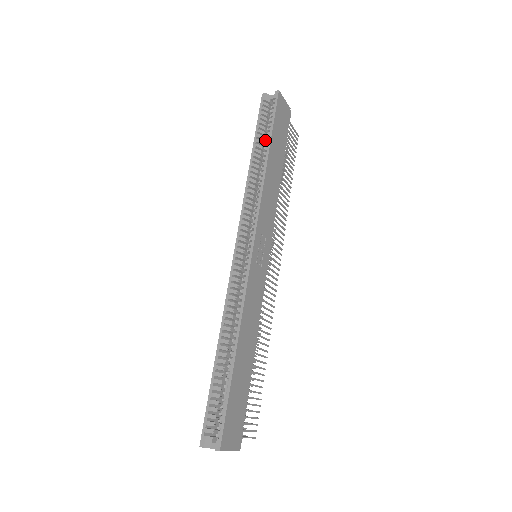
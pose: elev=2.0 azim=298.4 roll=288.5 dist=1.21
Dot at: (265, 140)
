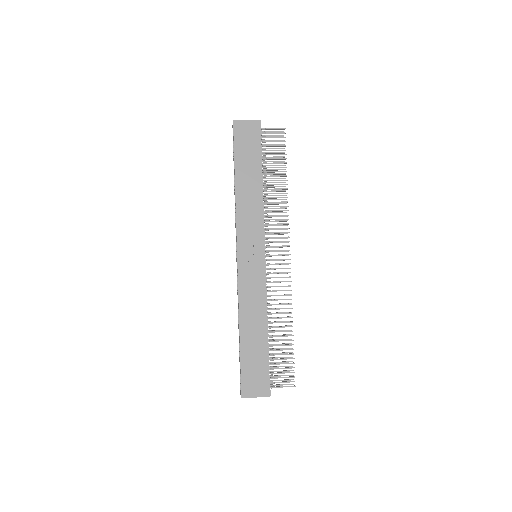
Dot at: occluded
